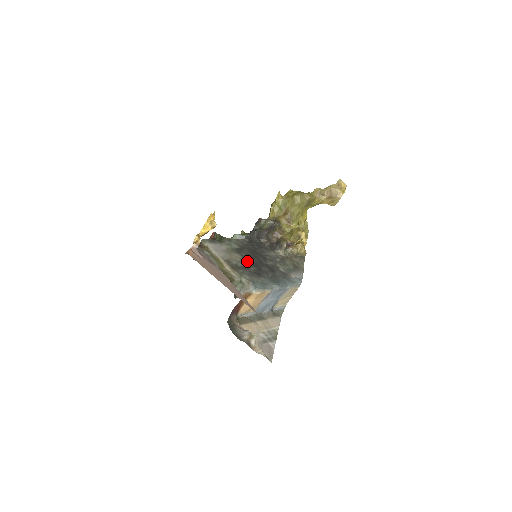
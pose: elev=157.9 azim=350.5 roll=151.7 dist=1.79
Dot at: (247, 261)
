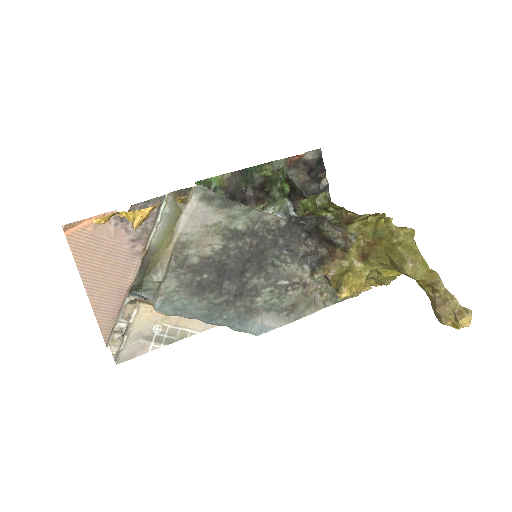
Dot at: (216, 261)
